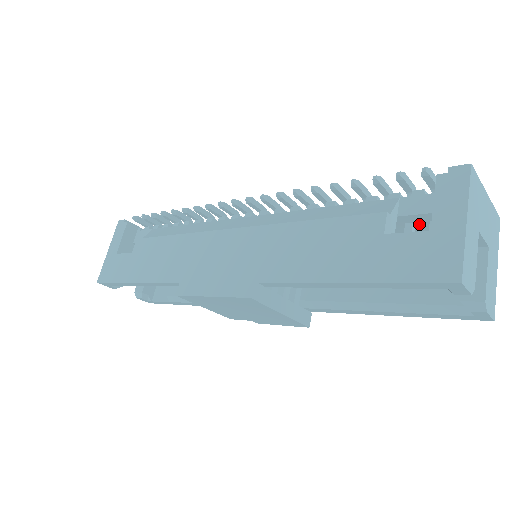
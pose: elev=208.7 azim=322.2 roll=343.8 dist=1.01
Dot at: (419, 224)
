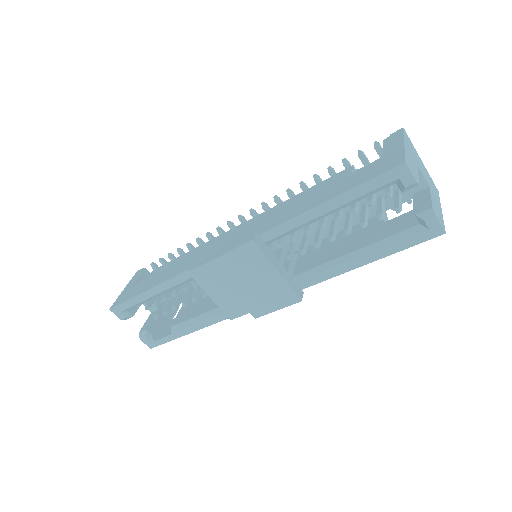
Dot at: occluded
